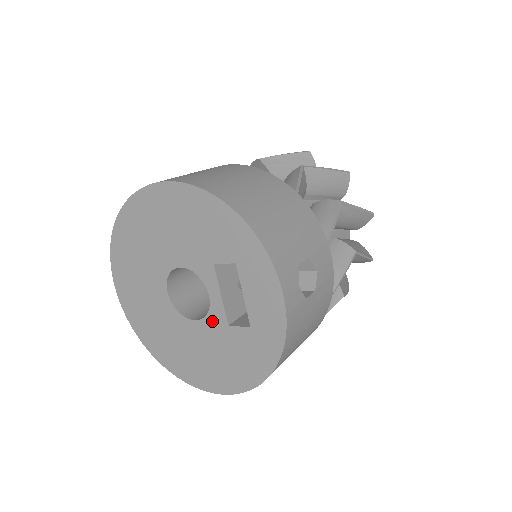
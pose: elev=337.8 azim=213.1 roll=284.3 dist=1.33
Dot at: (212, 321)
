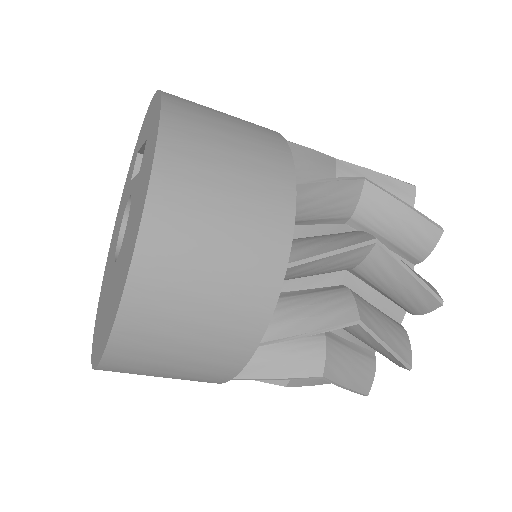
Dot at: (133, 198)
